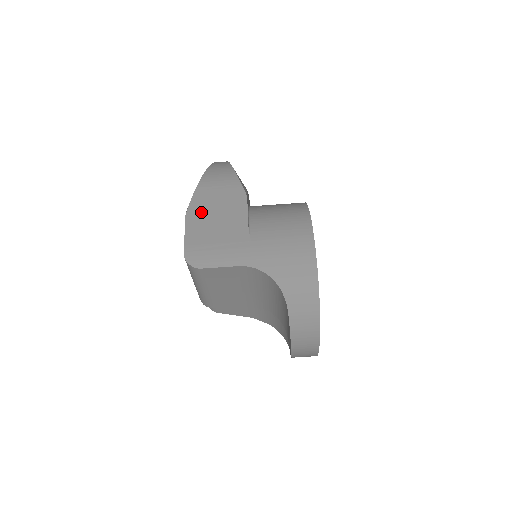
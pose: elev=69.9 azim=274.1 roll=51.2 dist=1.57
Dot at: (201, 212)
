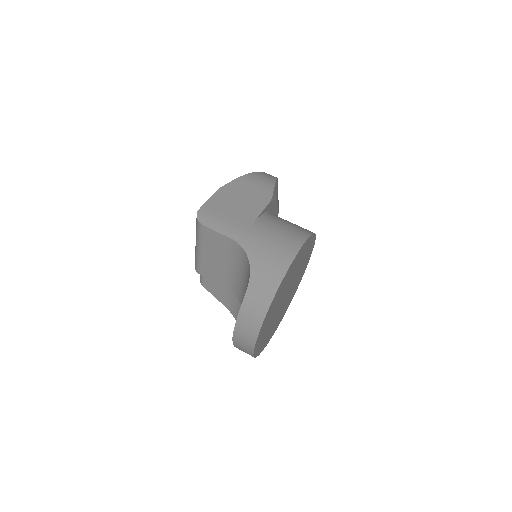
Dot at: (231, 192)
